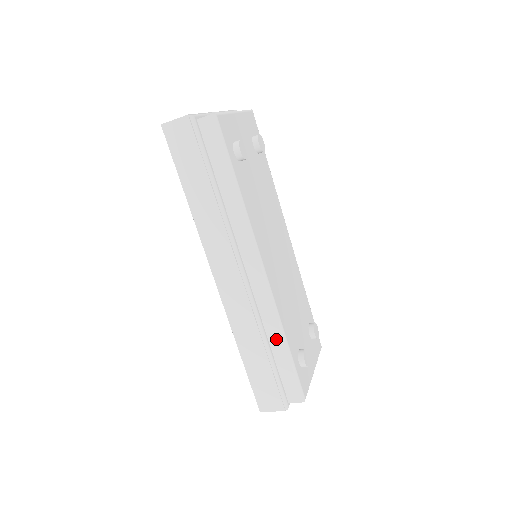
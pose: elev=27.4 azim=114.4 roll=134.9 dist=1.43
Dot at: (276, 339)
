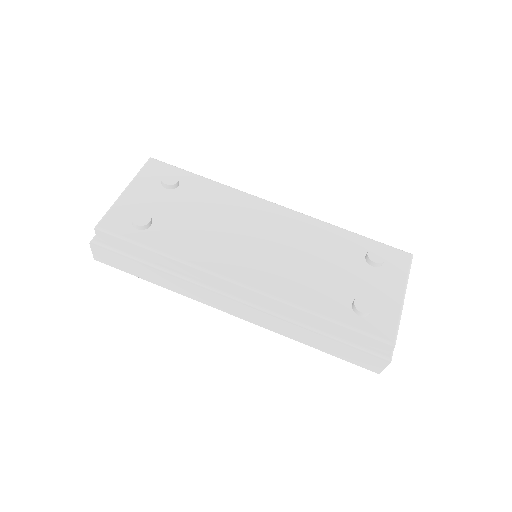
Dot at: (312, 319)
